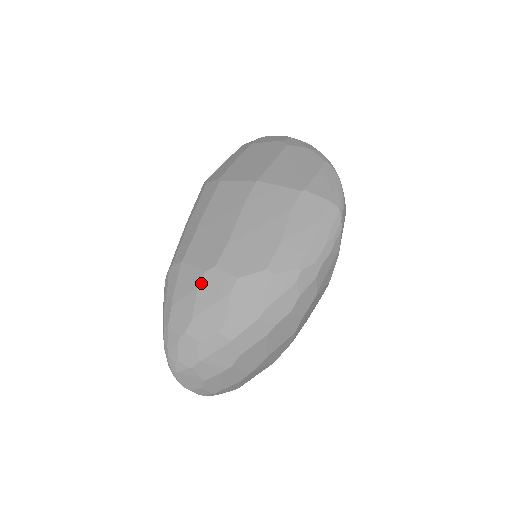
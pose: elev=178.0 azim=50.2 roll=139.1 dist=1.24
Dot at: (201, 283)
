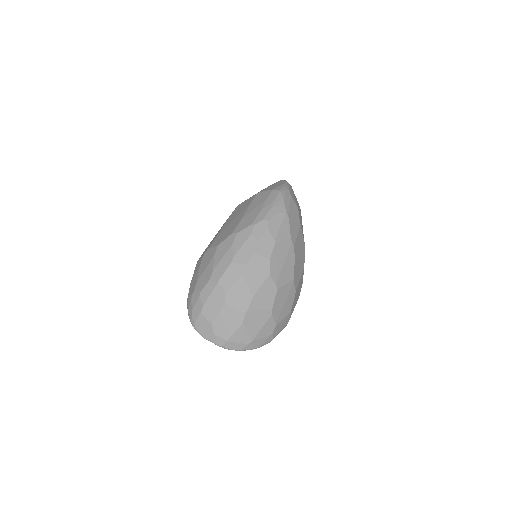
Dot at: (202, 261)
